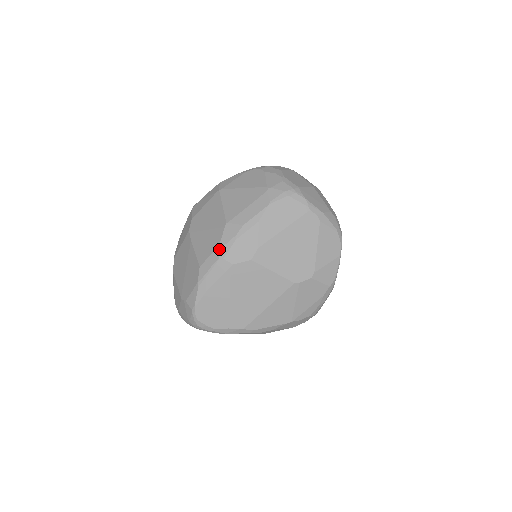
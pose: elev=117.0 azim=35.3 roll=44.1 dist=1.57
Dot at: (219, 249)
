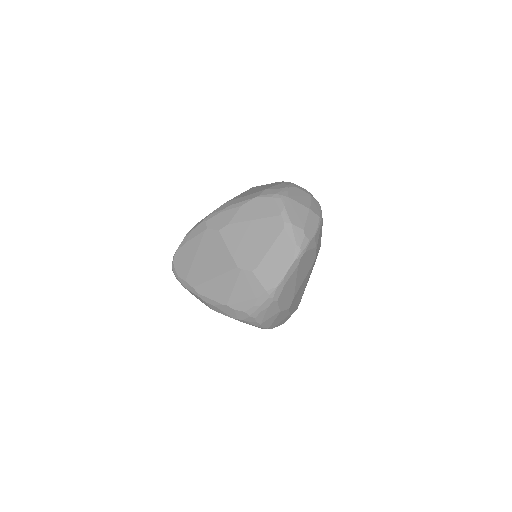
Dot at: (209, 215)
